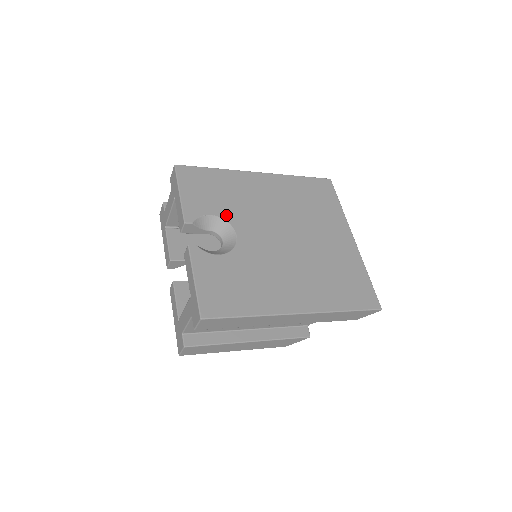
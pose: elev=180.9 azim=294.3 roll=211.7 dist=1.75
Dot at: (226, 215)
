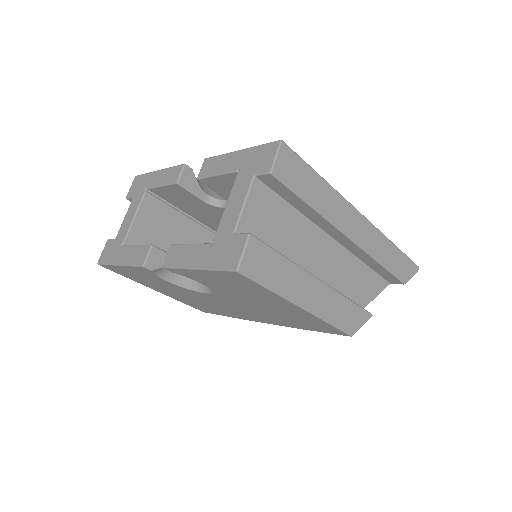
Dot at: occluded
